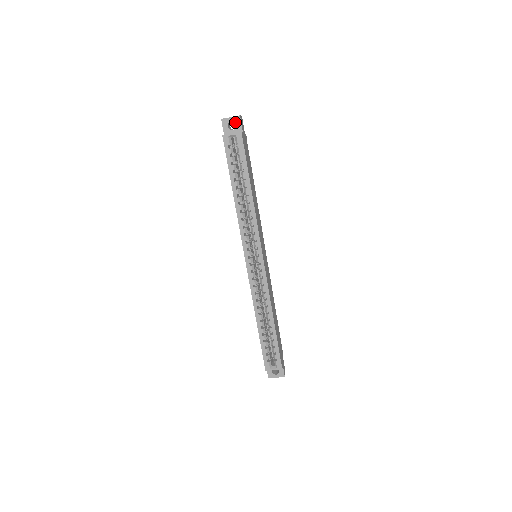
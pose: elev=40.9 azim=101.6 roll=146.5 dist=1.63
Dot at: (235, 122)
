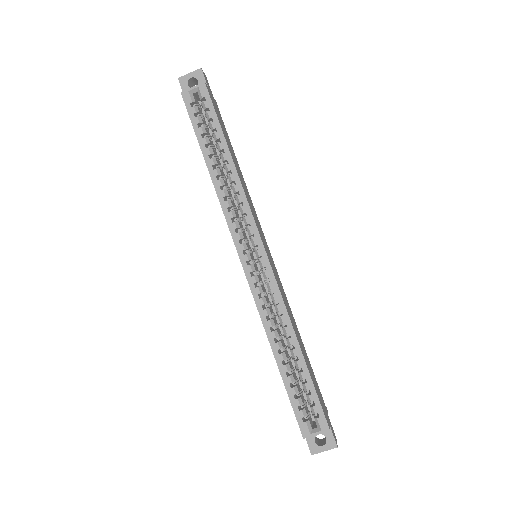
Dot at: (196, 77)
